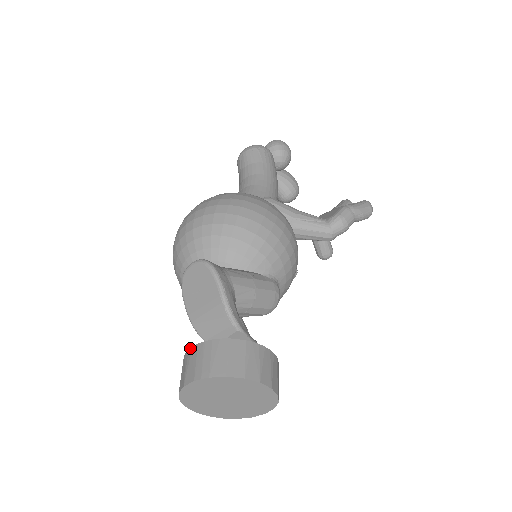
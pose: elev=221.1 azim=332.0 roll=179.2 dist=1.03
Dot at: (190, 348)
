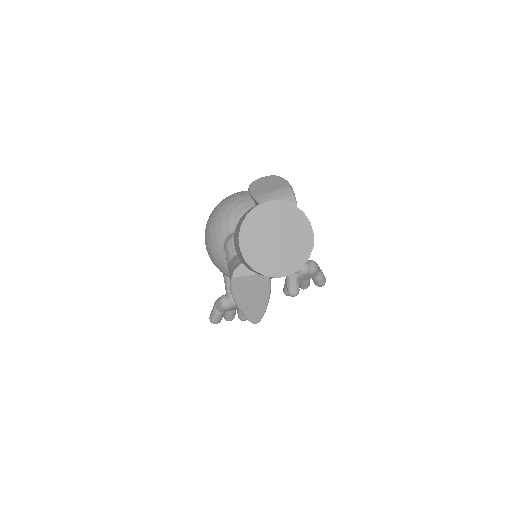
Dot at: occluded
